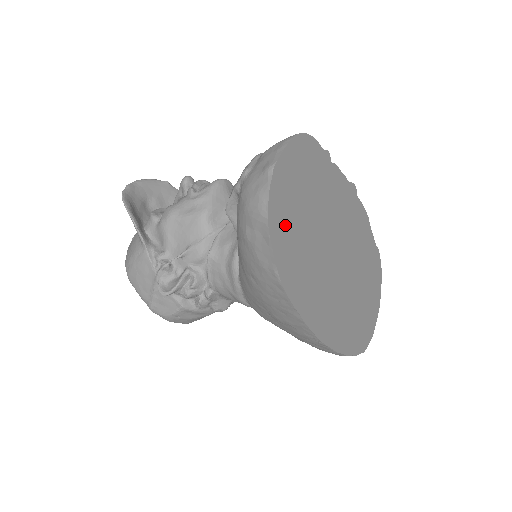
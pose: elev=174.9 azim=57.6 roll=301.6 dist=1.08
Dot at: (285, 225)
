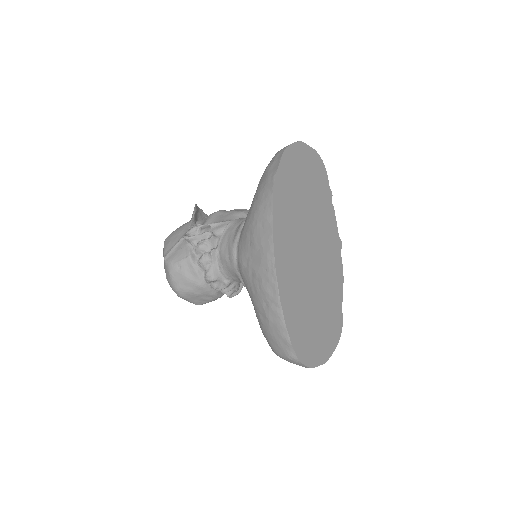
Dot at: (291, 169)
